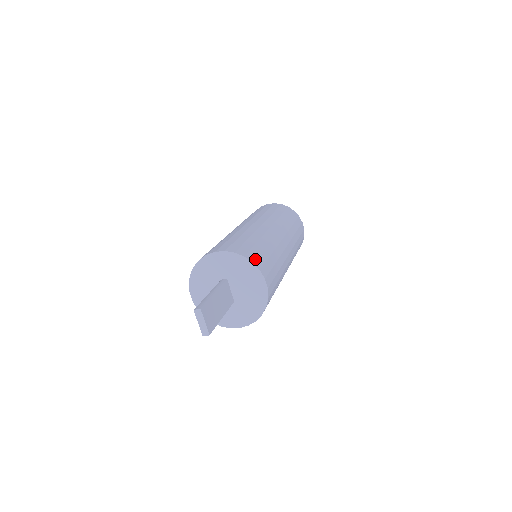
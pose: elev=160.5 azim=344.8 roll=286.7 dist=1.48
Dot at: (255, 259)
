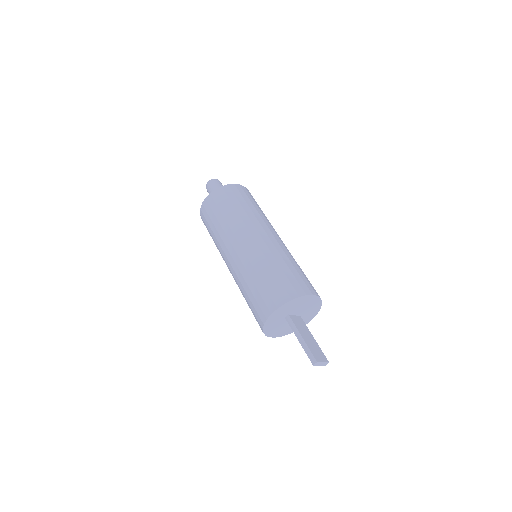
Dot at: (295, 291)
